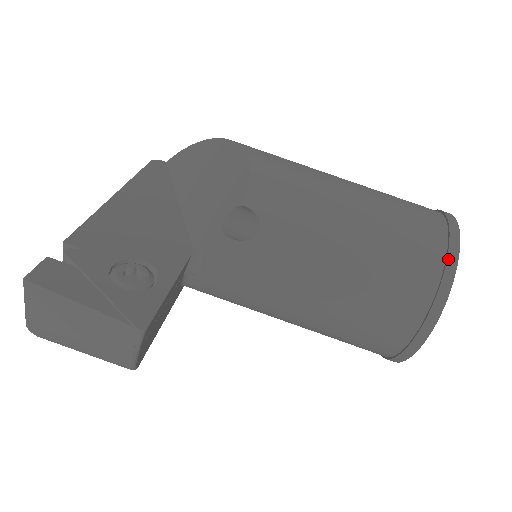
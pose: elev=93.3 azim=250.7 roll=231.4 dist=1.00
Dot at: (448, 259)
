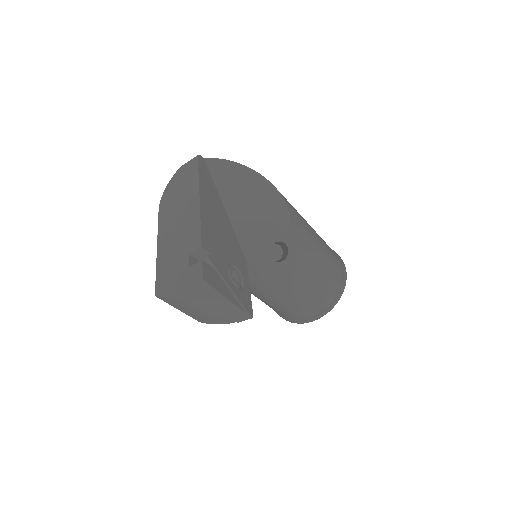
Dot at: (342, 288)
